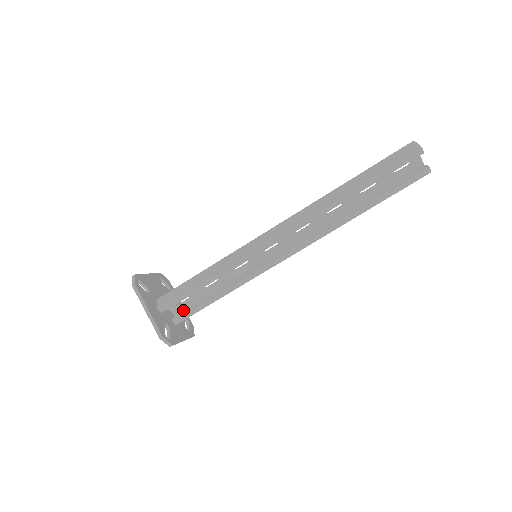
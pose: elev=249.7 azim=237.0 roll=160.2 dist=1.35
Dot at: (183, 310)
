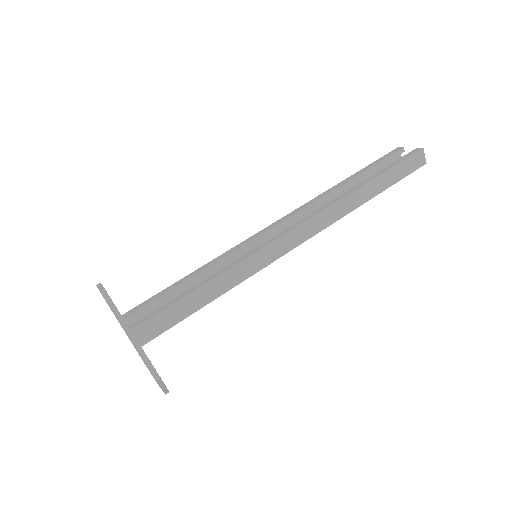
Dot at: (153, 334)
